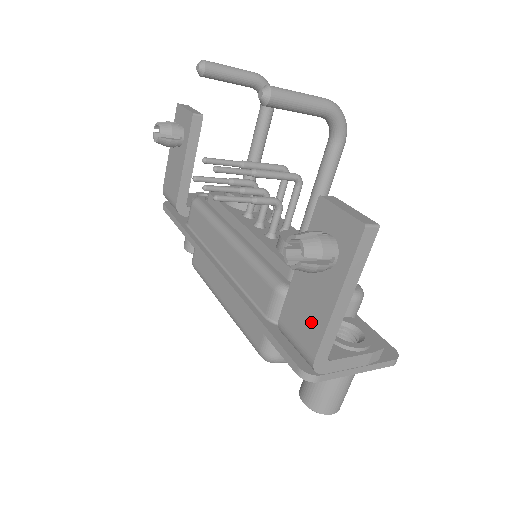
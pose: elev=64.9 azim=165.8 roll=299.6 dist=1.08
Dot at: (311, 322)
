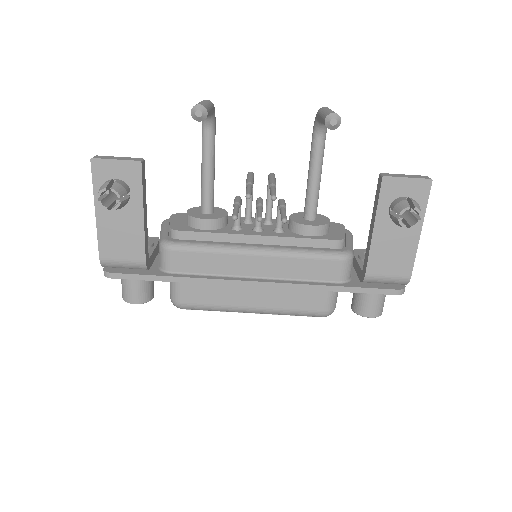
Dot at: (401, 257)
